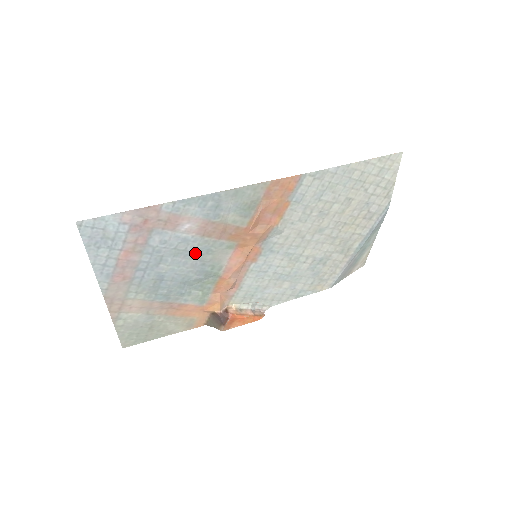
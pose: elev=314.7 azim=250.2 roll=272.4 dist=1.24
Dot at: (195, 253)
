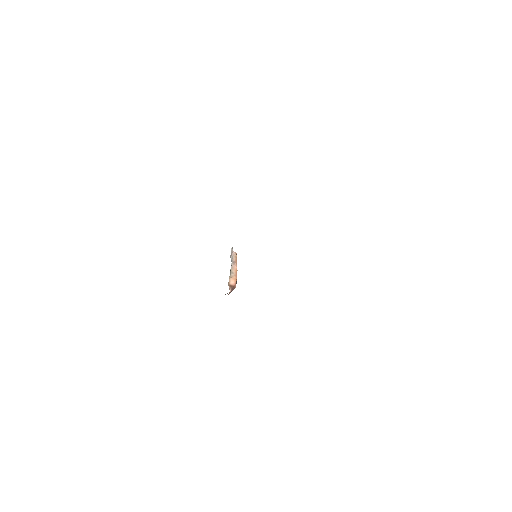
Dot at: occluded
